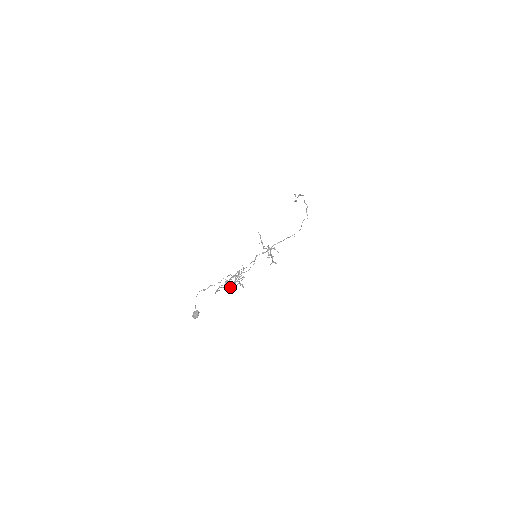
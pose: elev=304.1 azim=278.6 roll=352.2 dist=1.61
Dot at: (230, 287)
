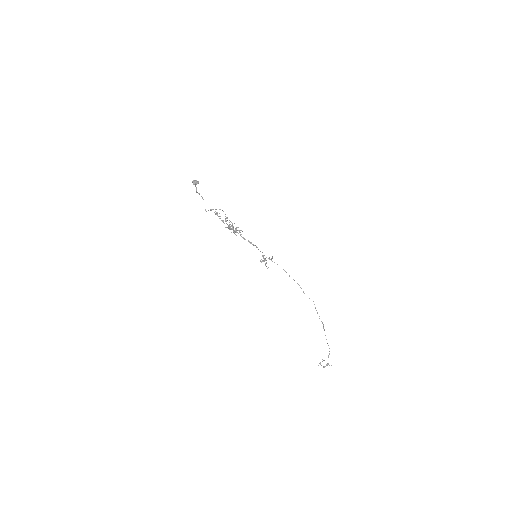
Dot at: occluded
